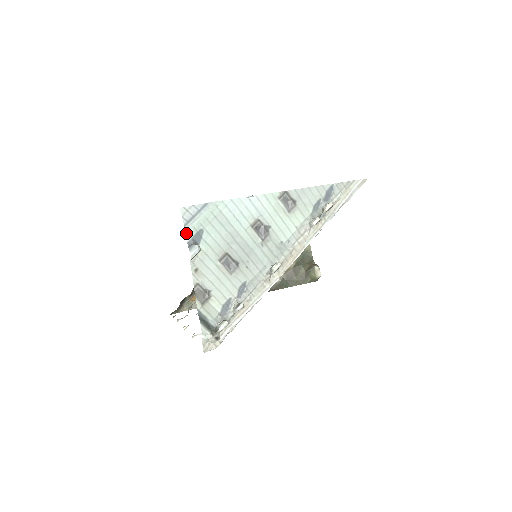
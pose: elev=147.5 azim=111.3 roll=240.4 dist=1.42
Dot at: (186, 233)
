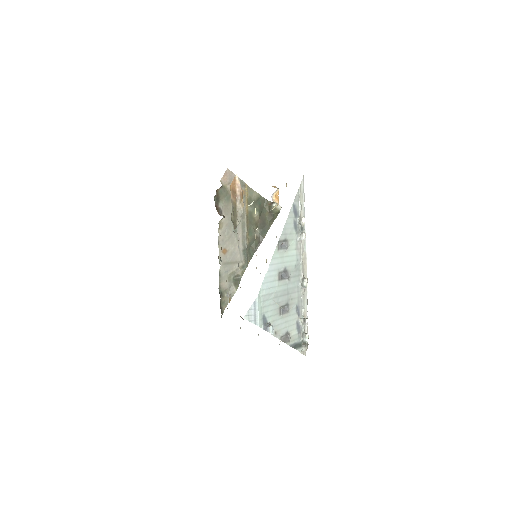
Dot at: occluded
